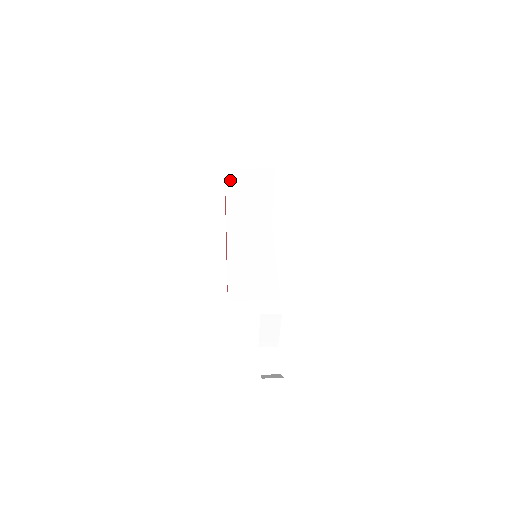
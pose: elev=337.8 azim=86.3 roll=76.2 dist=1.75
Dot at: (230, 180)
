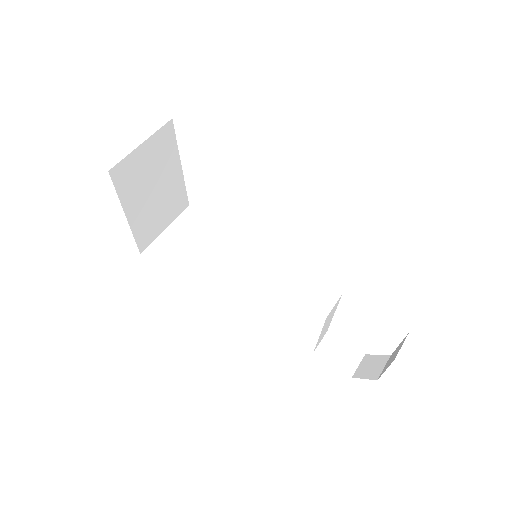
Dot at: (121, 184)
